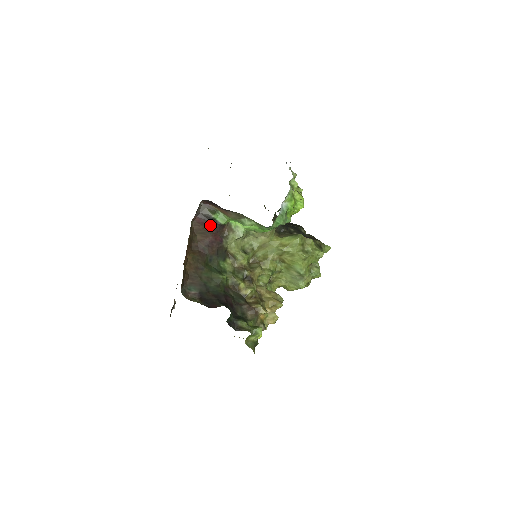
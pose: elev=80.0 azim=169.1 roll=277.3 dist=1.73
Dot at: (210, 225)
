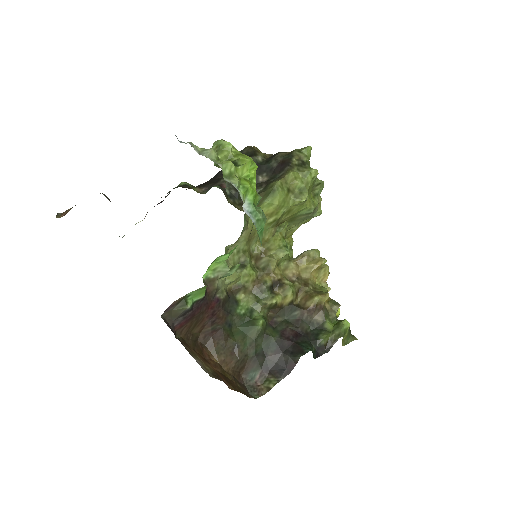
Dot at: (194, 313)
